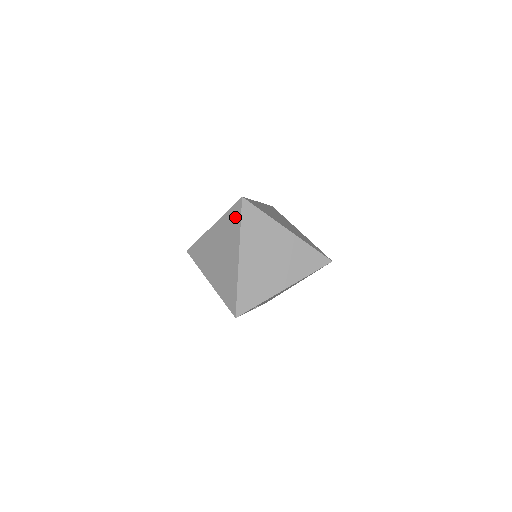
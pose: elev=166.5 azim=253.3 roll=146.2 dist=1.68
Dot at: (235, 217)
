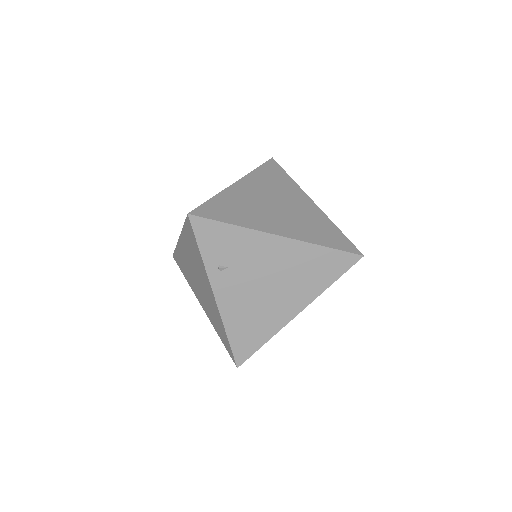
Dot at: occluded
